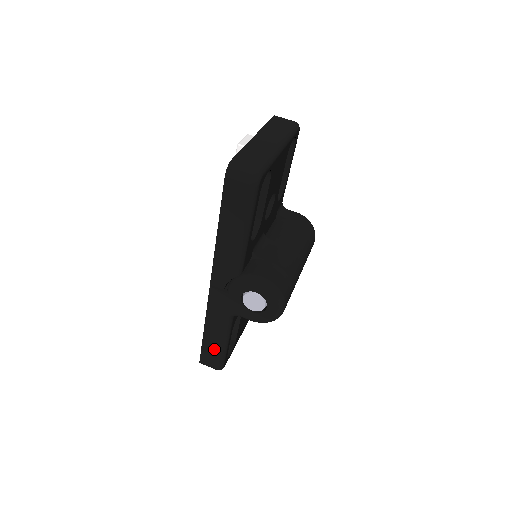
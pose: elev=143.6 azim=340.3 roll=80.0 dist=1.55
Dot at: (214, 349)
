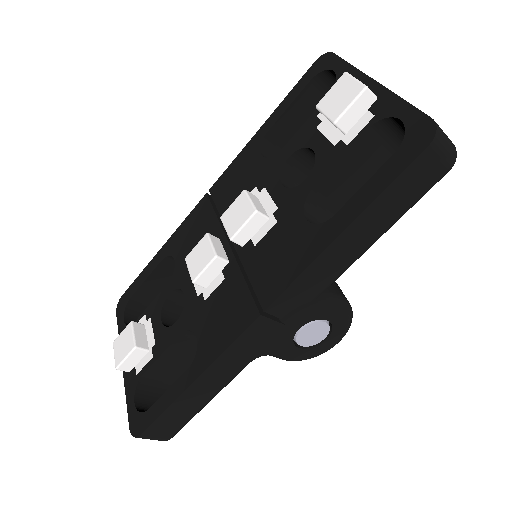
Dot at: (187, 411)
